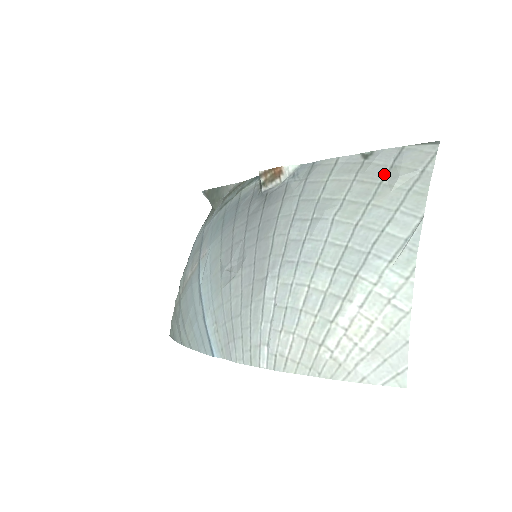
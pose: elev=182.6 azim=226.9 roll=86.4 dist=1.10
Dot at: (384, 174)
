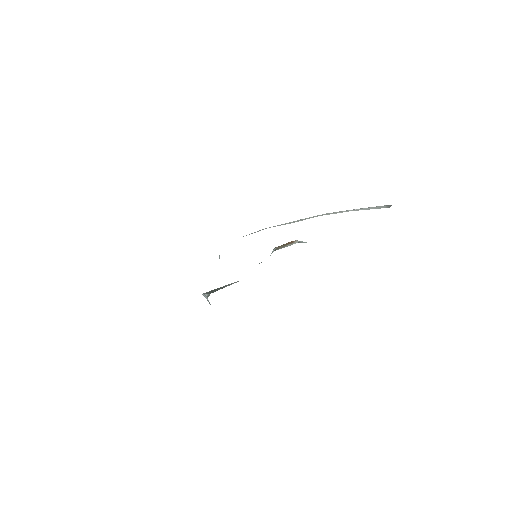
Dot at: occluded
